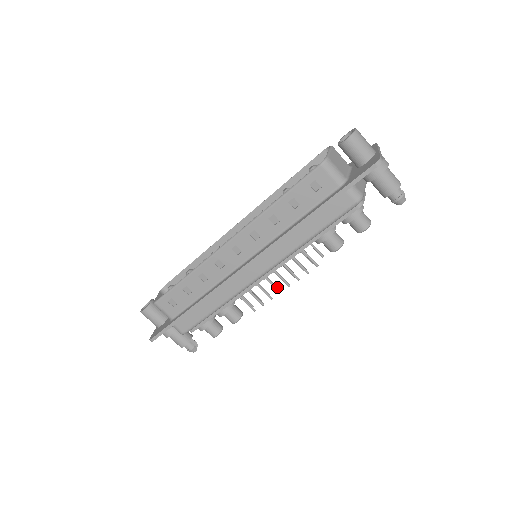
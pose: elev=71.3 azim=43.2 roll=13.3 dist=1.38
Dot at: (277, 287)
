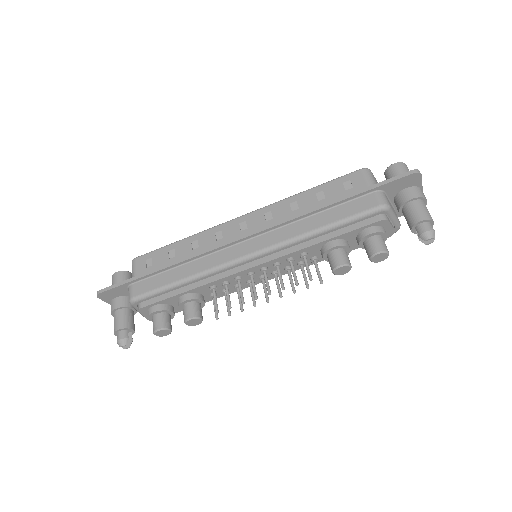
Dot at: occluded
